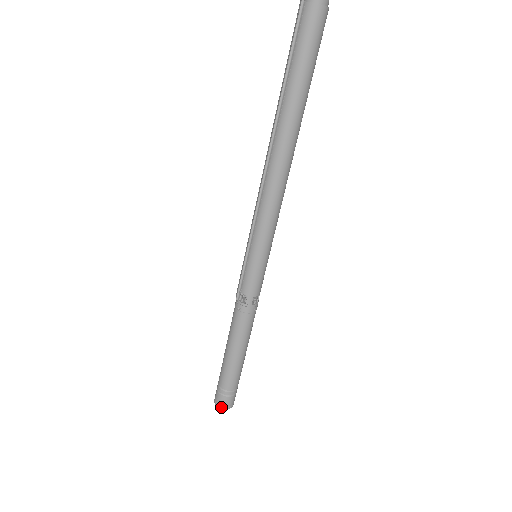
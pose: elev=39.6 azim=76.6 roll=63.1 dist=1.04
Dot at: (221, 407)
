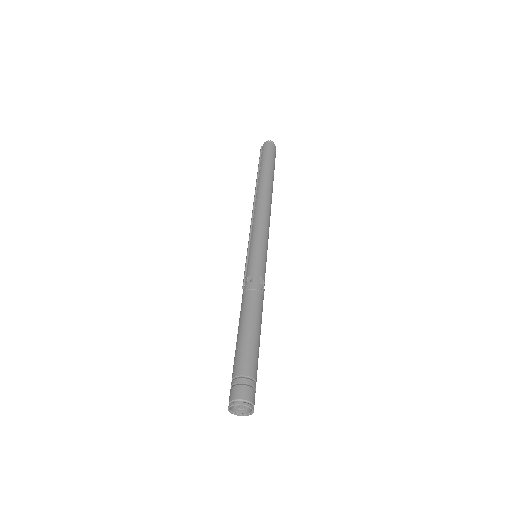
Dot at: (238, 402)
